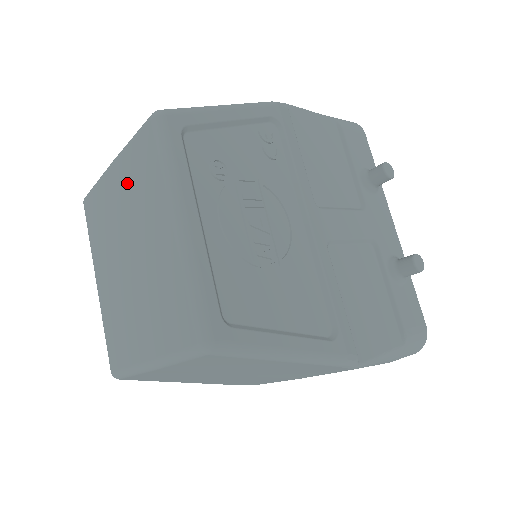
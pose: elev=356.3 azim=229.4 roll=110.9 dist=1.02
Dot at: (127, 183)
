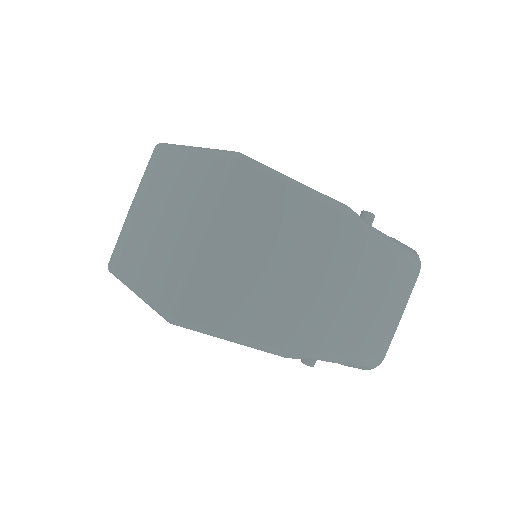
Dot at: (146, 191)
